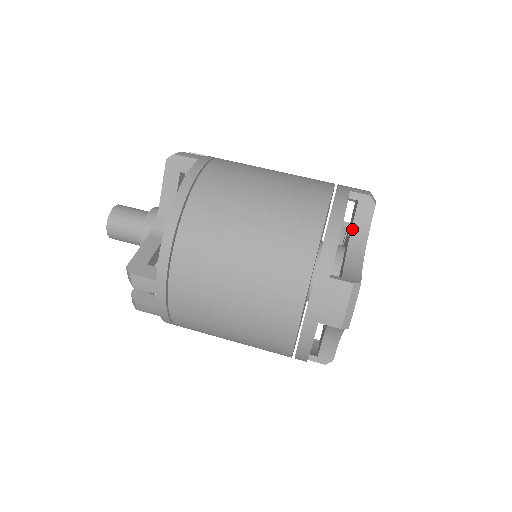
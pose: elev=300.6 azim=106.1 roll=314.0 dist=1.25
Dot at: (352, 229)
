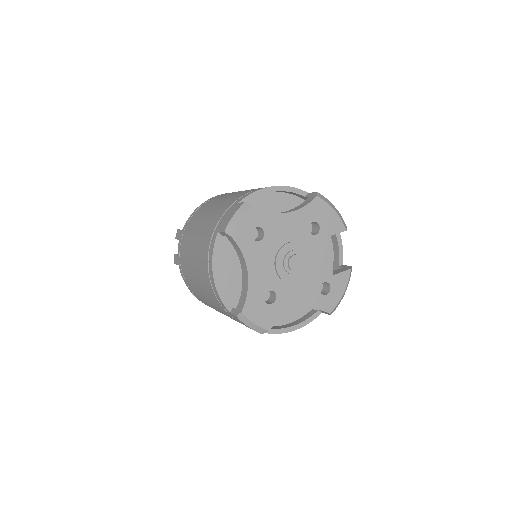
Dot at: (293, 209)
